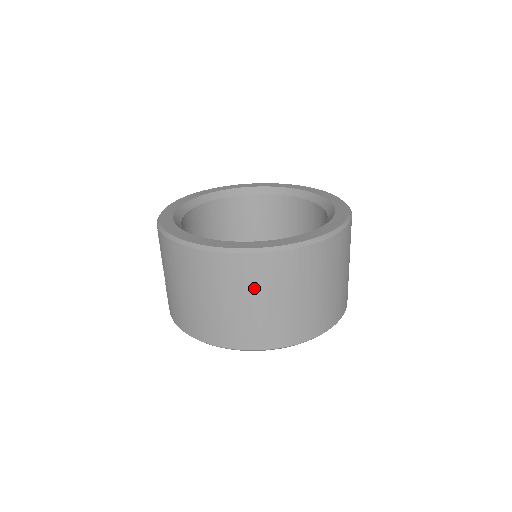
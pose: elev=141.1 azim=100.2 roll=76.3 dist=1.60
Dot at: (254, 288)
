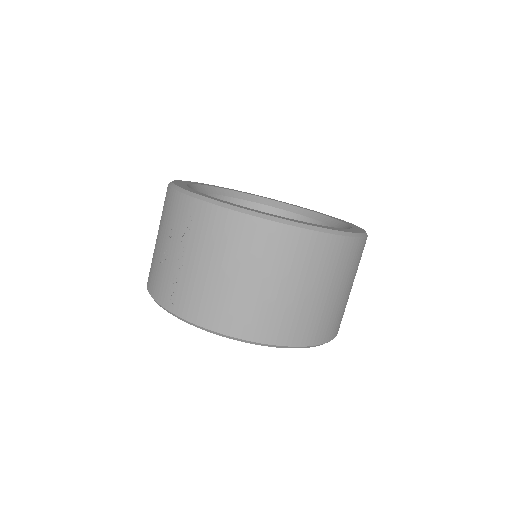
Dot at: (325, 274)
